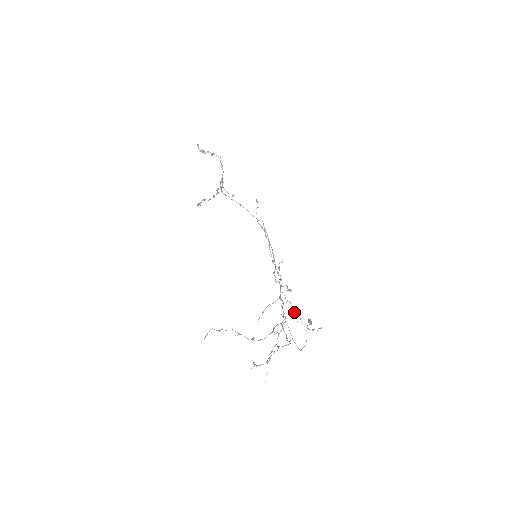
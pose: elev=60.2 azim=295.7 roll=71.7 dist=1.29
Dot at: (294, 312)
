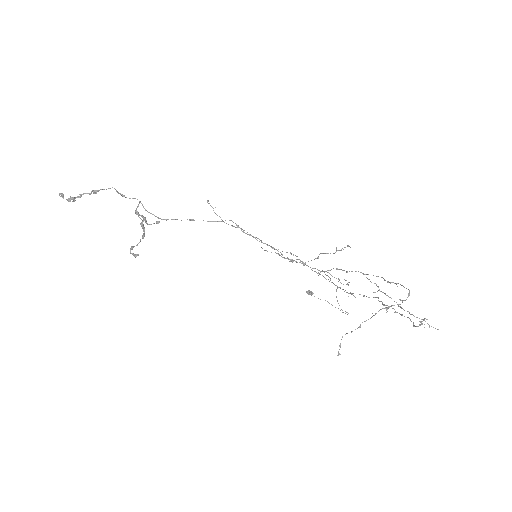
Dot at: occluded
